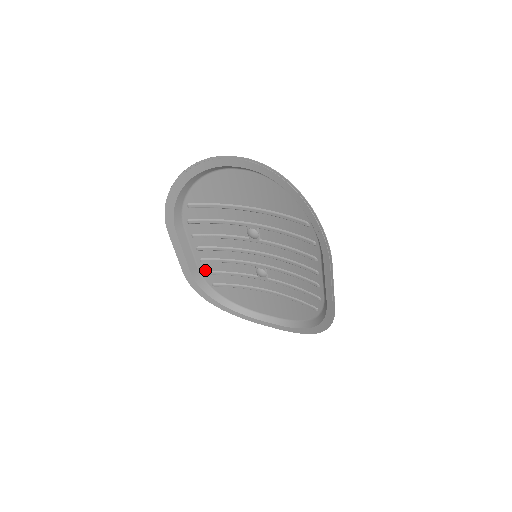
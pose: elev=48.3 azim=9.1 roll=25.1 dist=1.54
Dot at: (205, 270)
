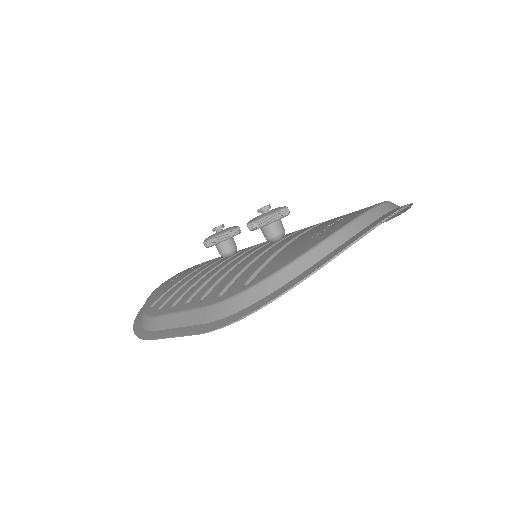
Dot at: (164, 308)
